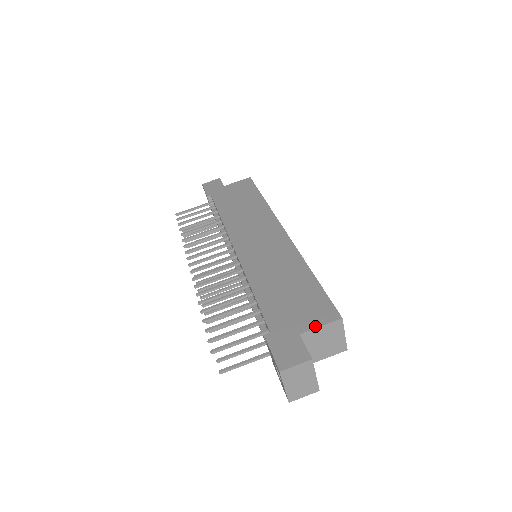
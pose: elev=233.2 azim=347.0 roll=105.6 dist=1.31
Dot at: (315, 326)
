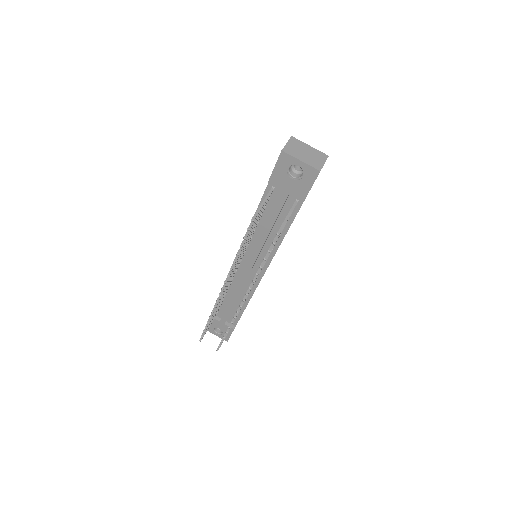
Dot at: occluded
